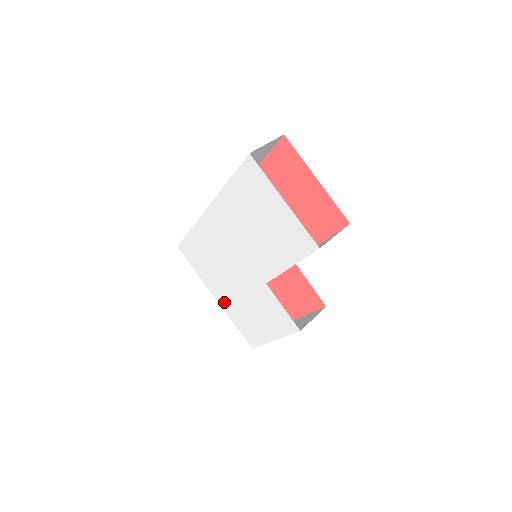
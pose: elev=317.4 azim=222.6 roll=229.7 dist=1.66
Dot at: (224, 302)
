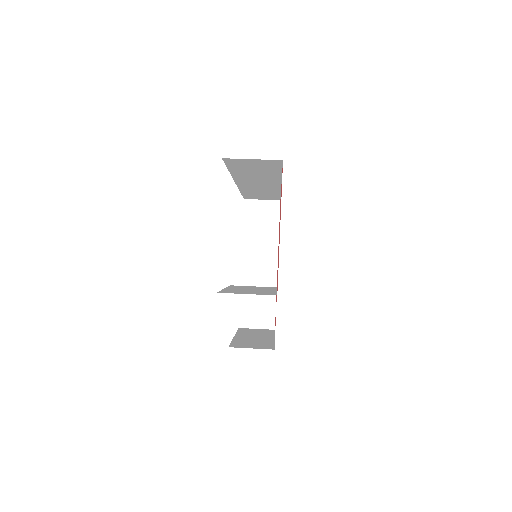
Dot at: occluded
